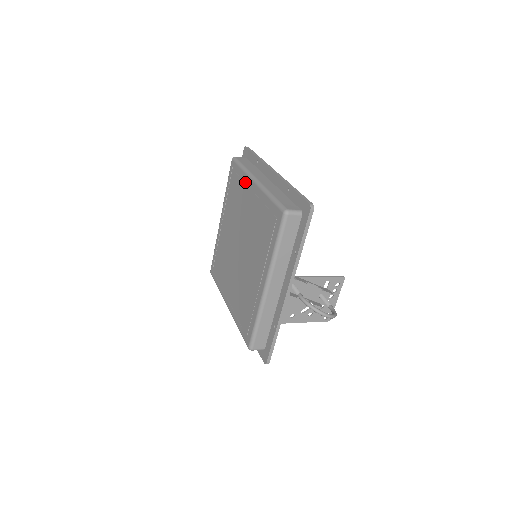
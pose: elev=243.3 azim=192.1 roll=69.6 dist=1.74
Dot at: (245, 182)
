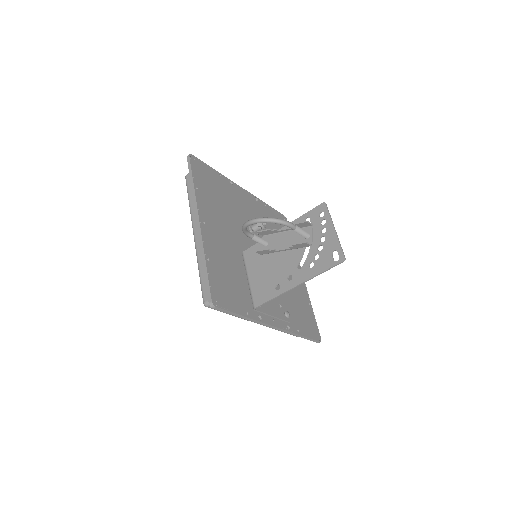
Dot at: occluded
